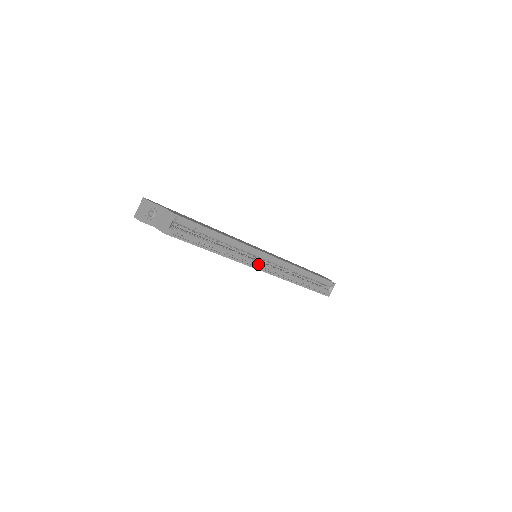
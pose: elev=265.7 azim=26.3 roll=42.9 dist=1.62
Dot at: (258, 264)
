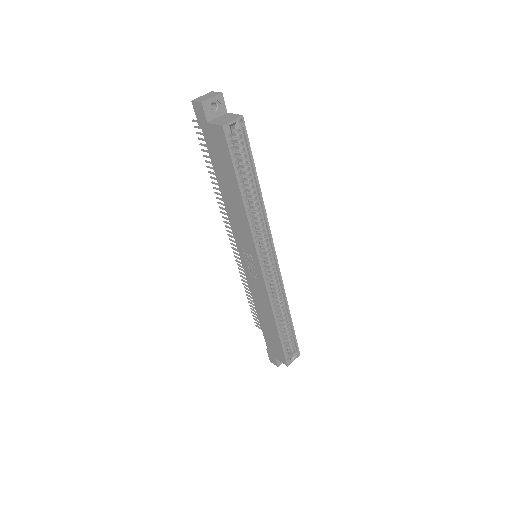
Dot at: (262, 258)
